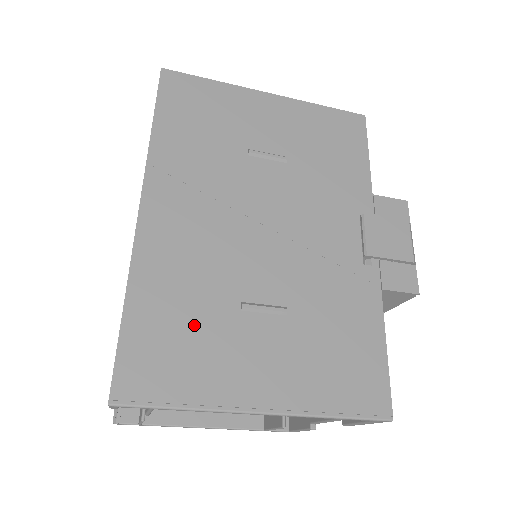
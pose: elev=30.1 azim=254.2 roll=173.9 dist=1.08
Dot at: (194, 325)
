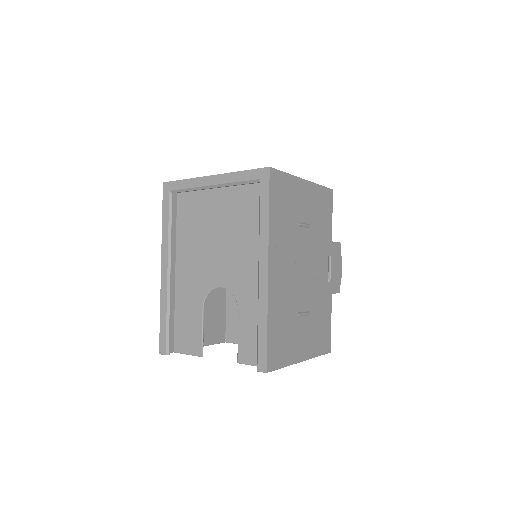
Dot at: (286, 328)
